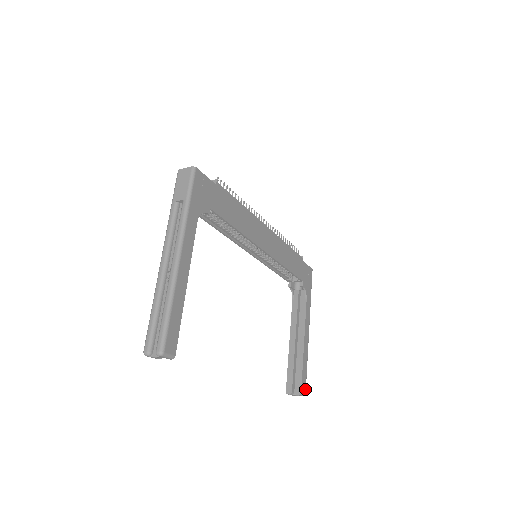
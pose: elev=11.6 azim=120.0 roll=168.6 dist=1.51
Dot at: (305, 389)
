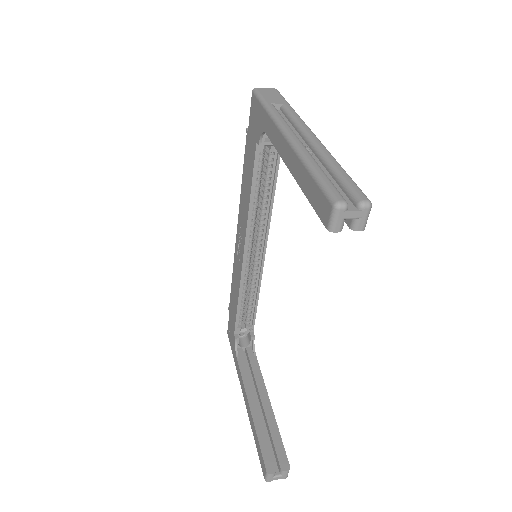
Dot at: occluded
